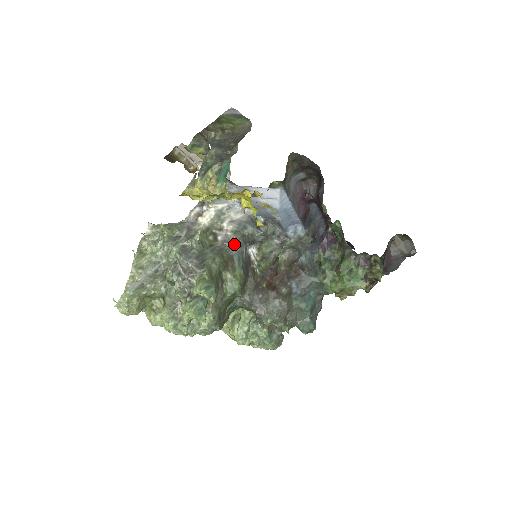
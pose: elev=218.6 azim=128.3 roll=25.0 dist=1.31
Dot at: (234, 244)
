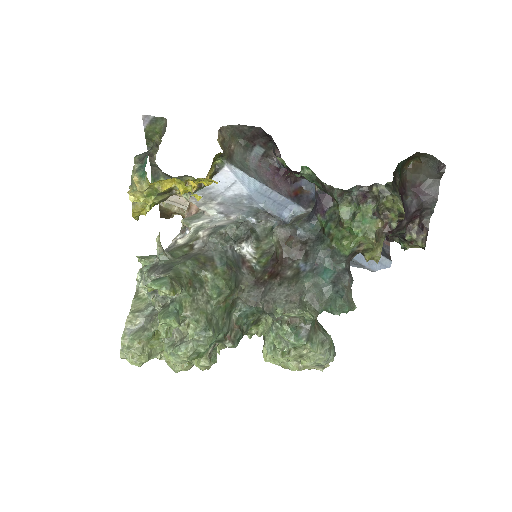
Dot at: (212, 245)
